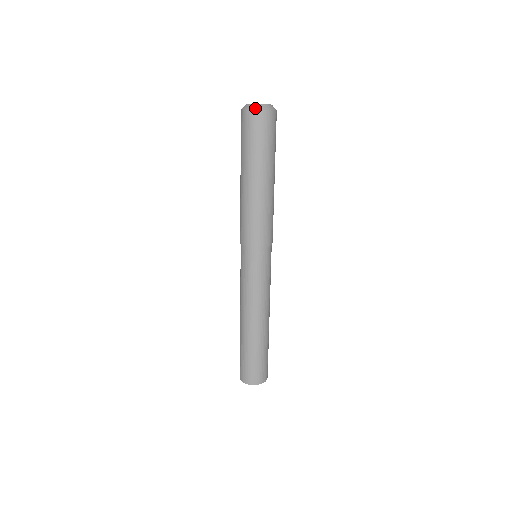
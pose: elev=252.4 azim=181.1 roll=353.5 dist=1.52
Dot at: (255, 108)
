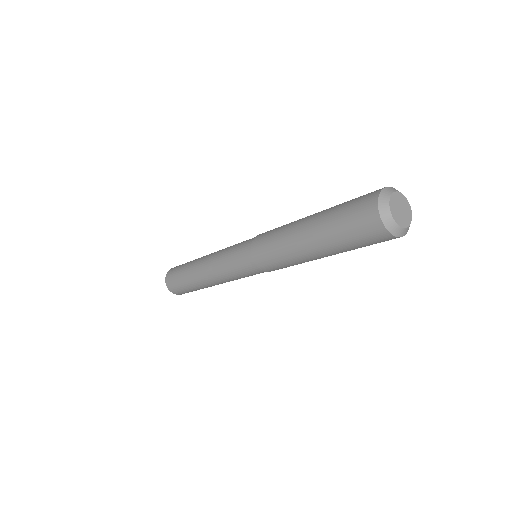
Dot at: (394, 233)
